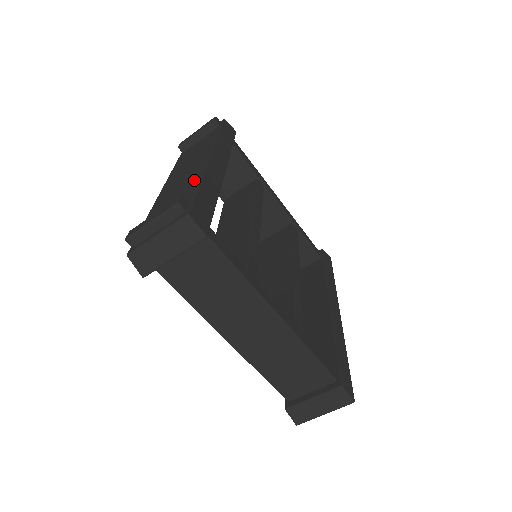
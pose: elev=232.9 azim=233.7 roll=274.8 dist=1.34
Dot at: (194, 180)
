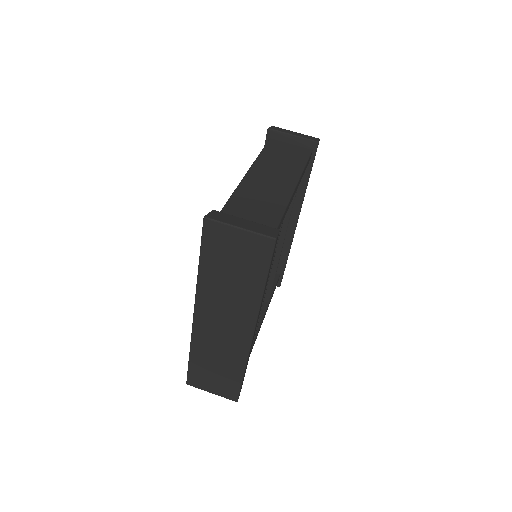
Dot at: occluded
